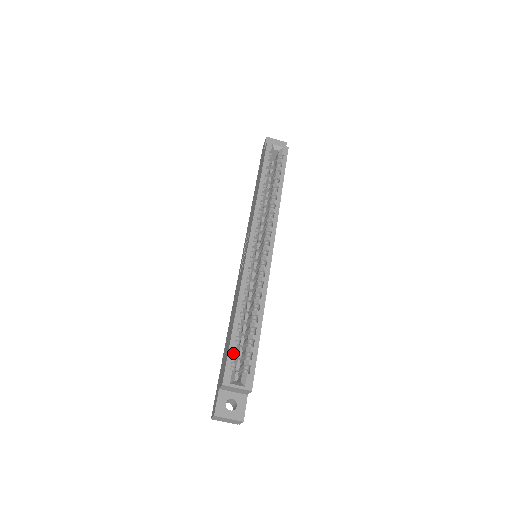
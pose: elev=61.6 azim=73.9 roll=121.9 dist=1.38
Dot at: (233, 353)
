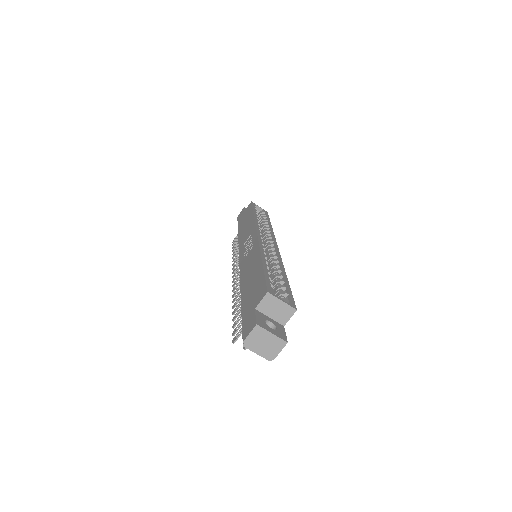
Dot at: occluded
